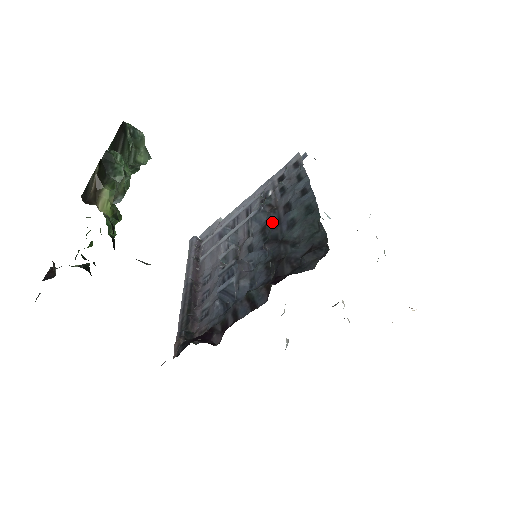
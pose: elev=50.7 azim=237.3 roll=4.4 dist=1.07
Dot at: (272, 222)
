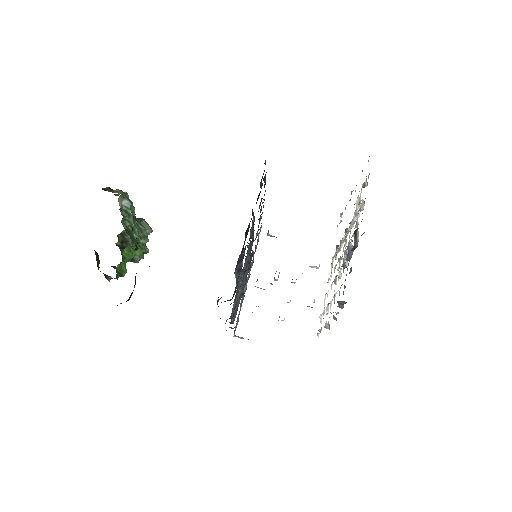
Dot at: occluded
